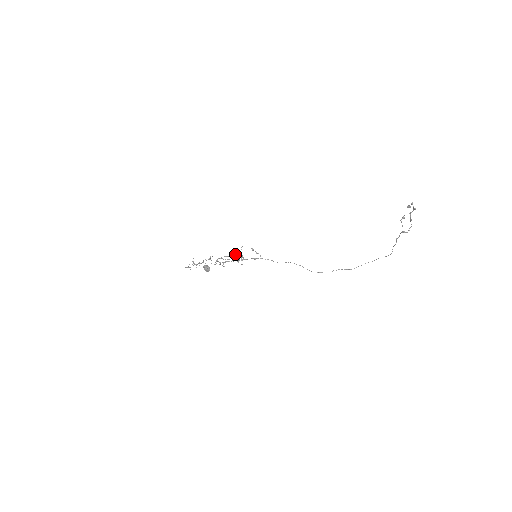
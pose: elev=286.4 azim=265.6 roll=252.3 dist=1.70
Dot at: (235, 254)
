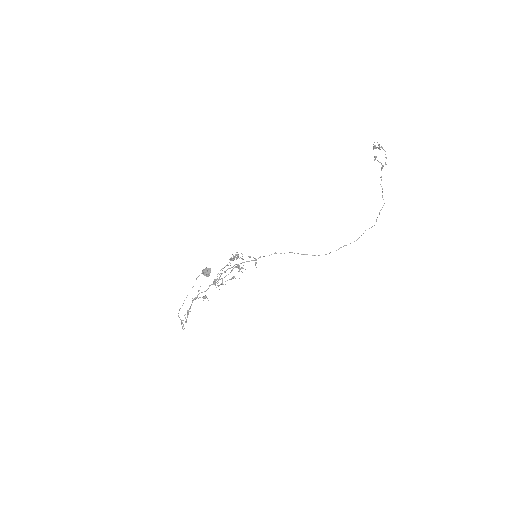
Dot at: (233, 256)
